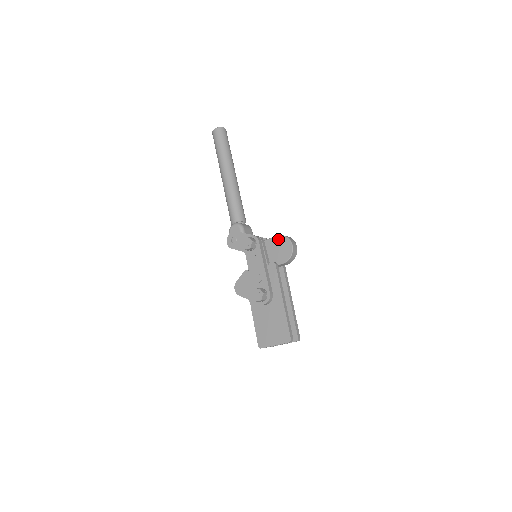
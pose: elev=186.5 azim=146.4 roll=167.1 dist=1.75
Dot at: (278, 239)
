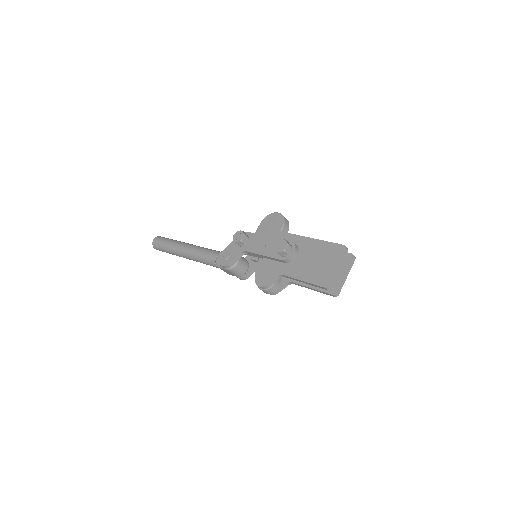
Dot at: (263, 223)
